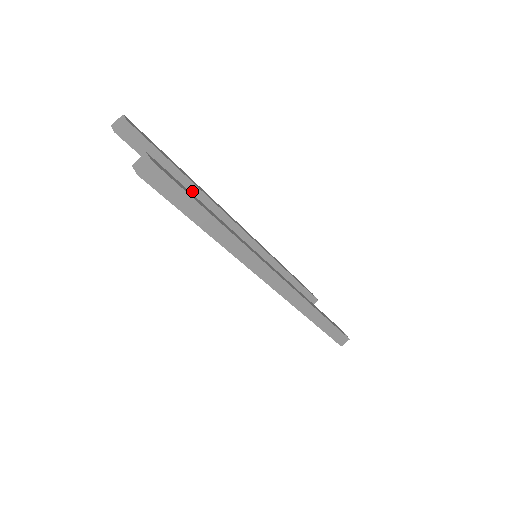
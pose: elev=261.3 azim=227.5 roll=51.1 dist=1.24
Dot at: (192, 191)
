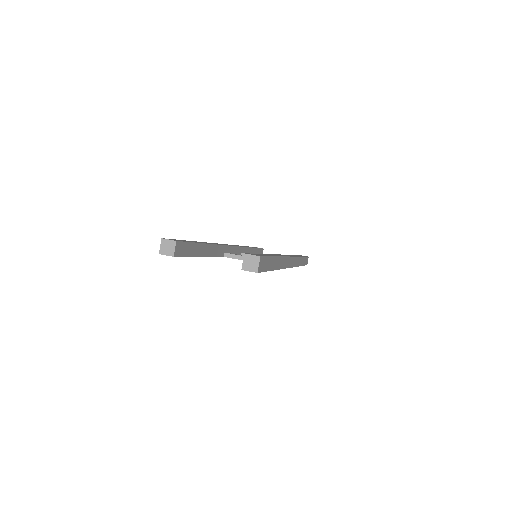
Dot at: (209, 250)
